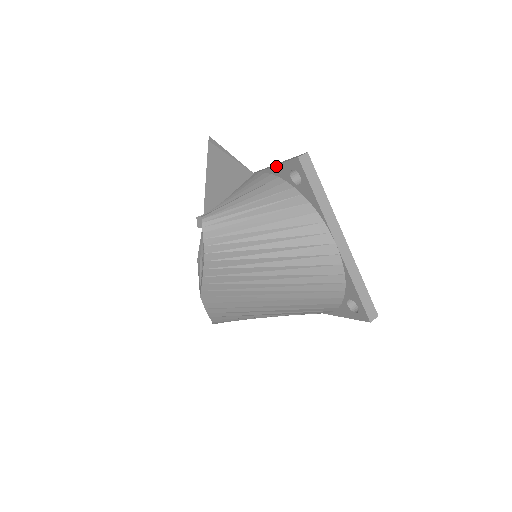
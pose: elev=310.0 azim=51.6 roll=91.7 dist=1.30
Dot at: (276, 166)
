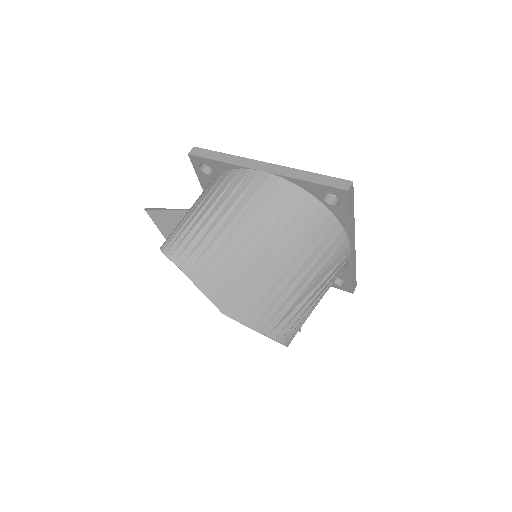
Dot at: (200, 182)
